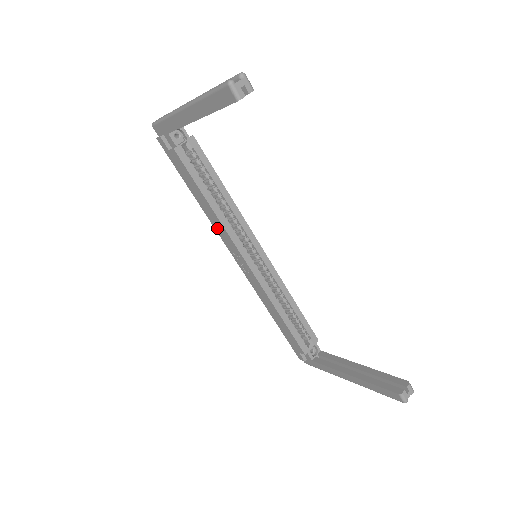
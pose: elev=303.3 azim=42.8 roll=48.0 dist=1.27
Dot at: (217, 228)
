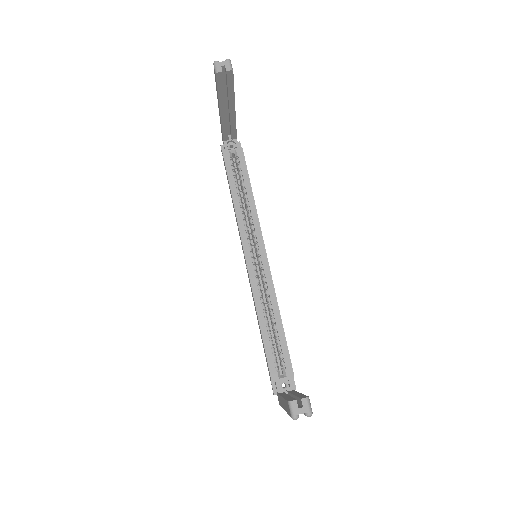
Dot at: occluded
